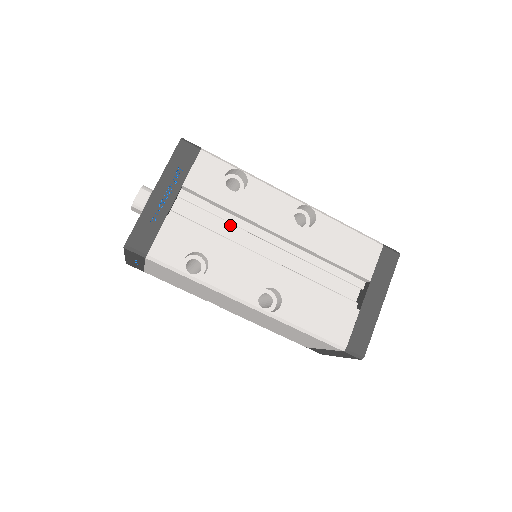
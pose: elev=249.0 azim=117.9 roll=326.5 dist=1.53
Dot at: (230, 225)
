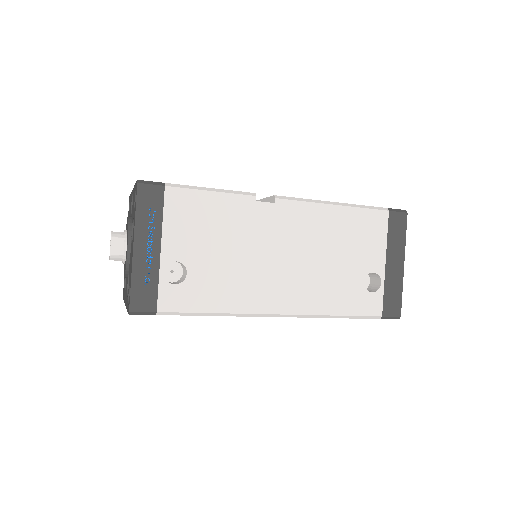
Dot at: occluded
